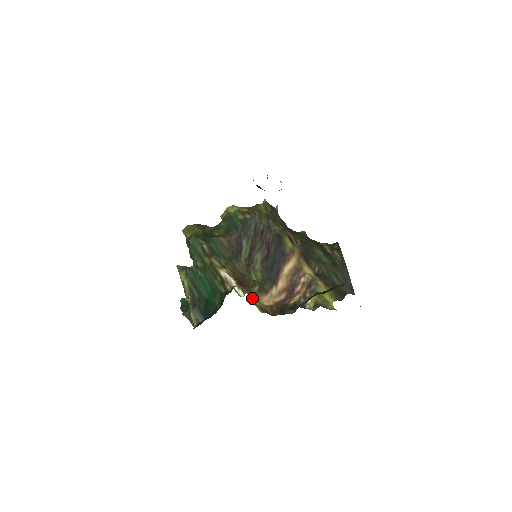
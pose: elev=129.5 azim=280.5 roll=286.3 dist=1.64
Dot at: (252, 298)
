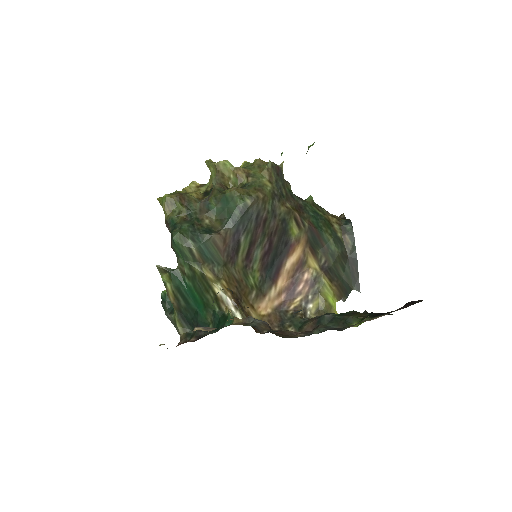
Dot at: (249, 312)
